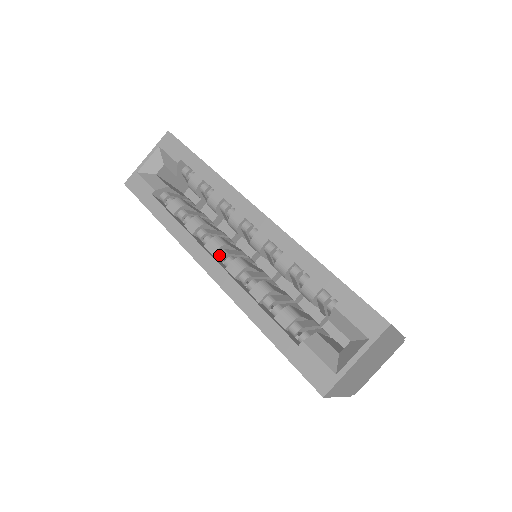
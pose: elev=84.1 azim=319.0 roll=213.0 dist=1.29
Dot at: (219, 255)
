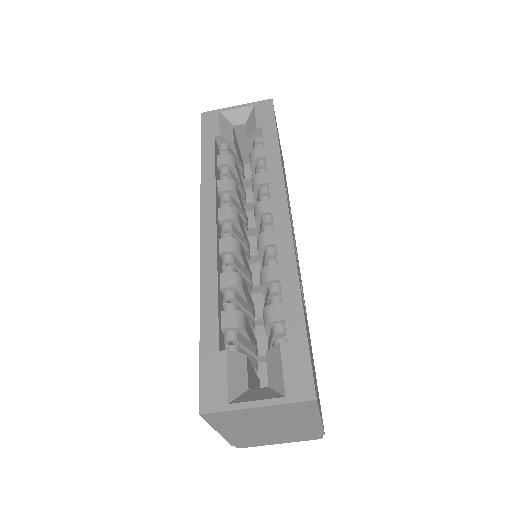
Dot at: (224, 225)
